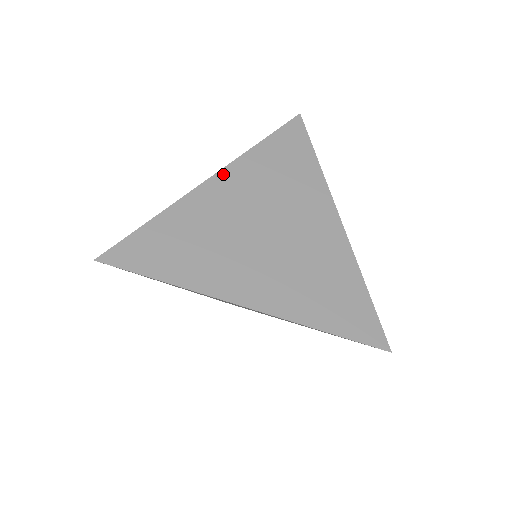
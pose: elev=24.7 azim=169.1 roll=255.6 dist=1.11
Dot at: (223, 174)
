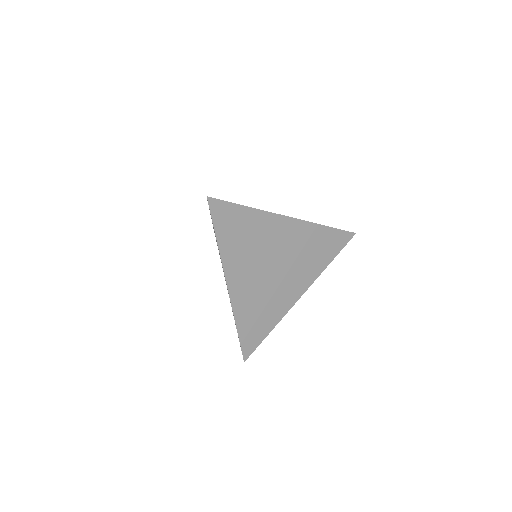
Dot at: (229, 278)
